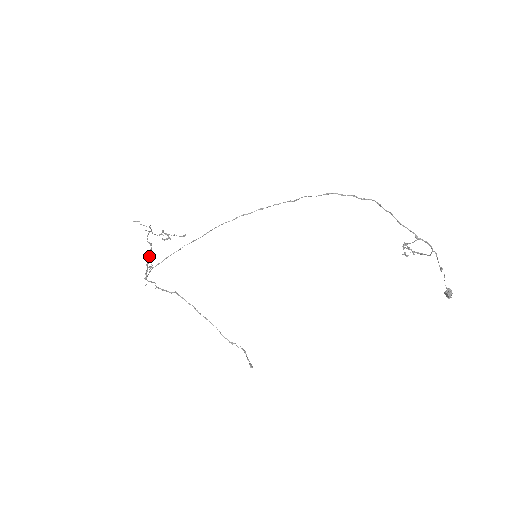
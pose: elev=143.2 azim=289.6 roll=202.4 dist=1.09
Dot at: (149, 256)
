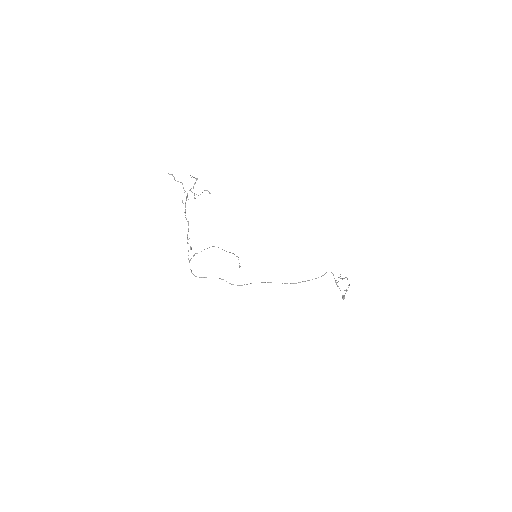
Dot at: occluded
